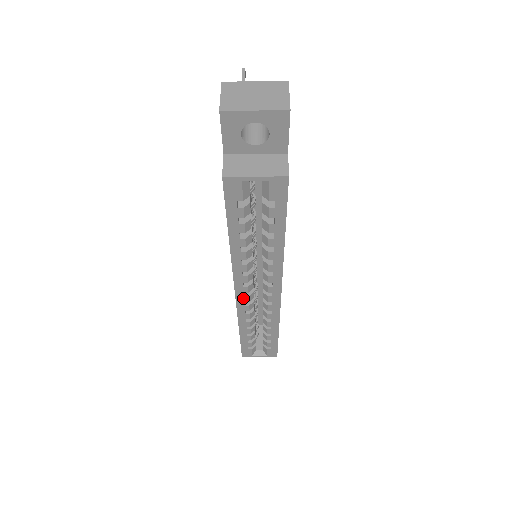
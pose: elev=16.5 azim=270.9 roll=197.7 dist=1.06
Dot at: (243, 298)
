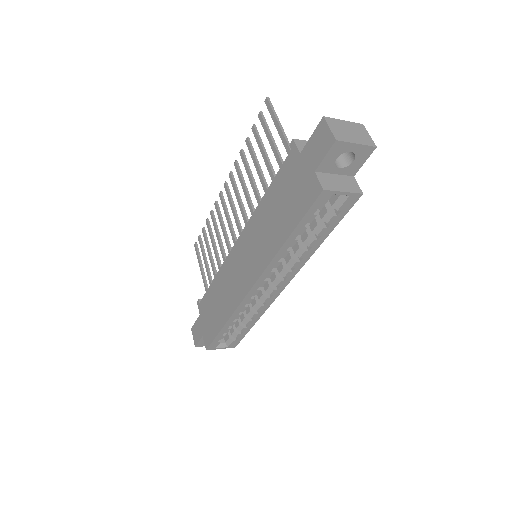
Dot at: (254, 292)
